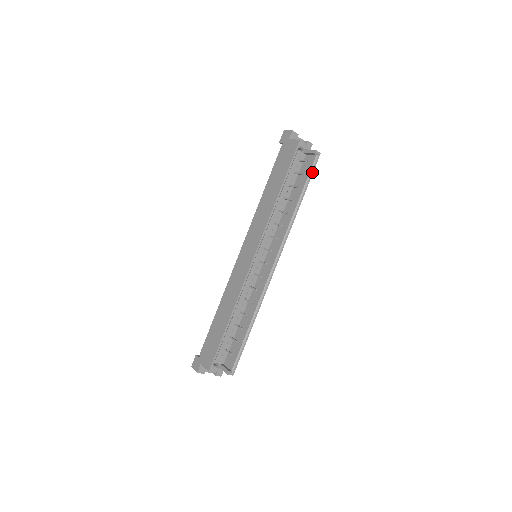
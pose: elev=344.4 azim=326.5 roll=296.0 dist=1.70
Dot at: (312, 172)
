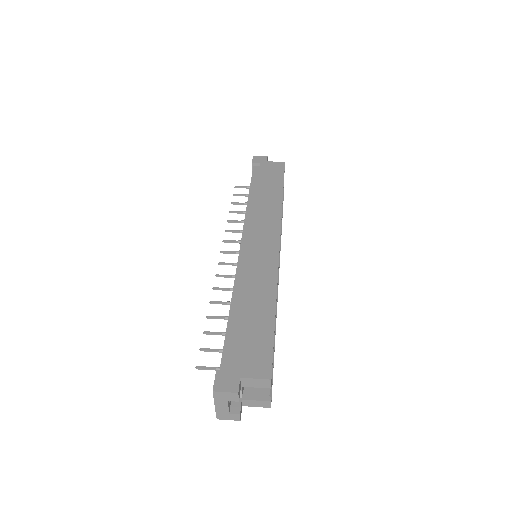
Dot at: (283, 199)
